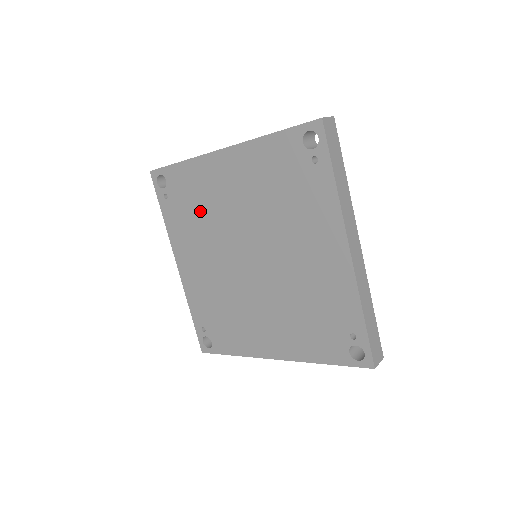
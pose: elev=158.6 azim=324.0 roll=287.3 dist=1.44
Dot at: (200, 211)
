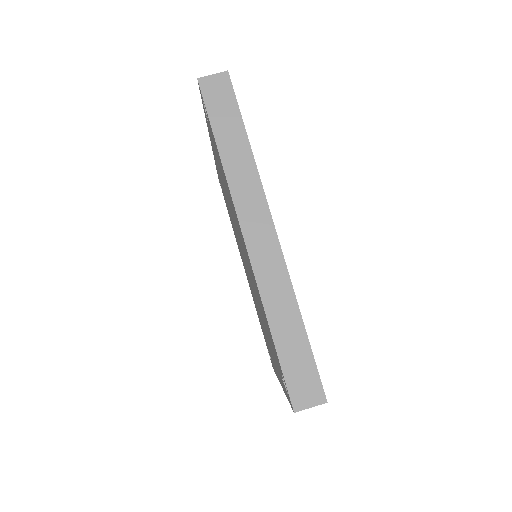
Dot at: occluded
